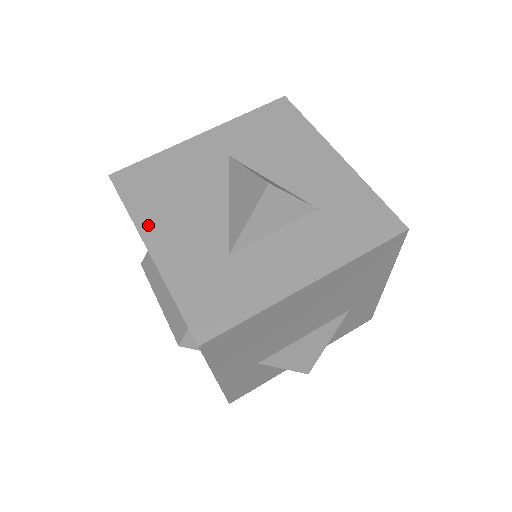
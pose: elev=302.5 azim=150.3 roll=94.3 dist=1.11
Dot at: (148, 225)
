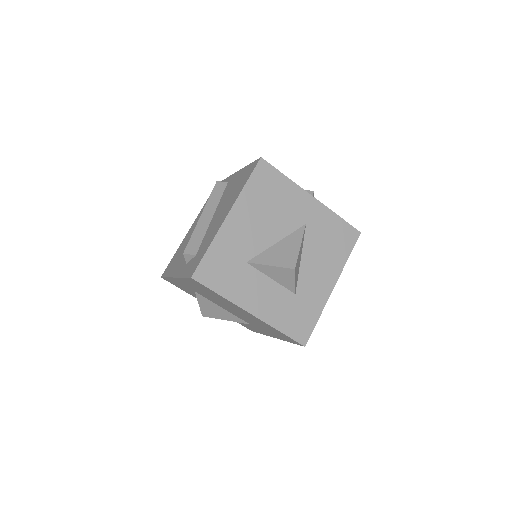
Dot at: (242, 205)
